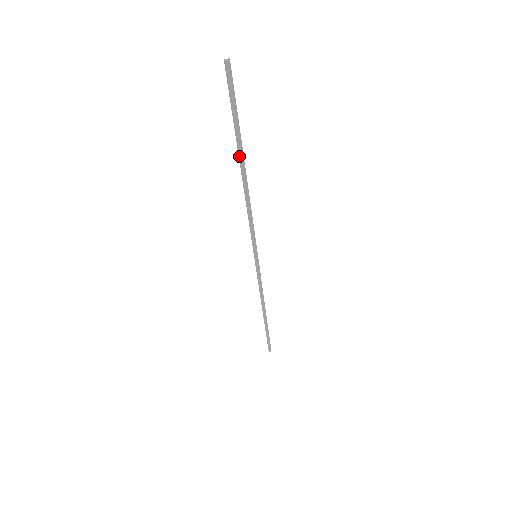
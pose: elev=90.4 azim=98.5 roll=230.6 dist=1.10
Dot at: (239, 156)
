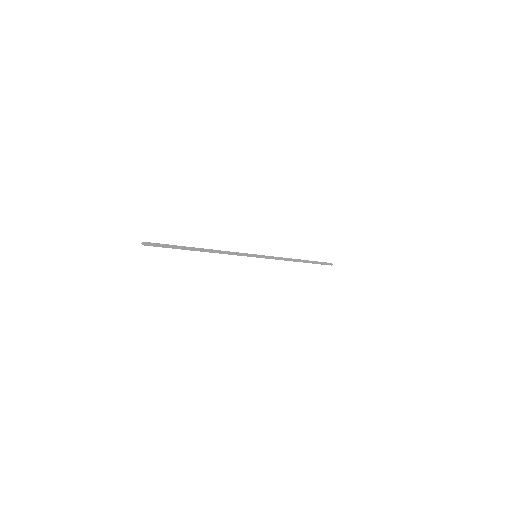
Dot at: (191, 250)
